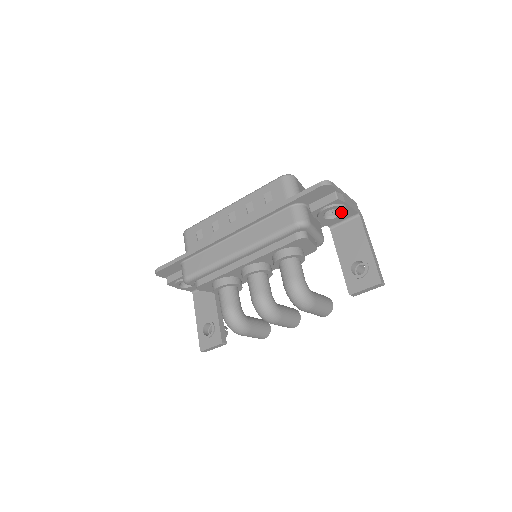
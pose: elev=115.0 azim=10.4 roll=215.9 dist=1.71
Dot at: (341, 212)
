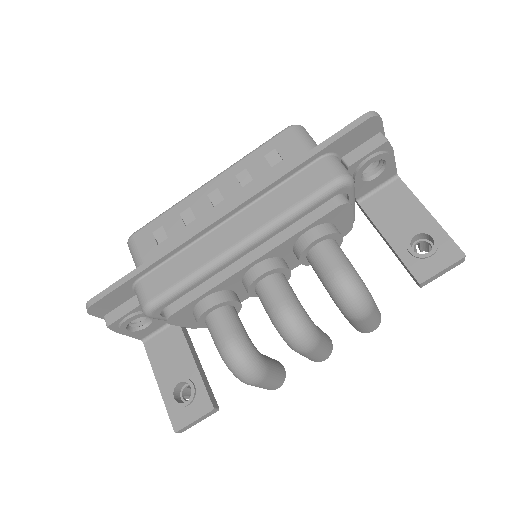
Dot at: (383, 168)
